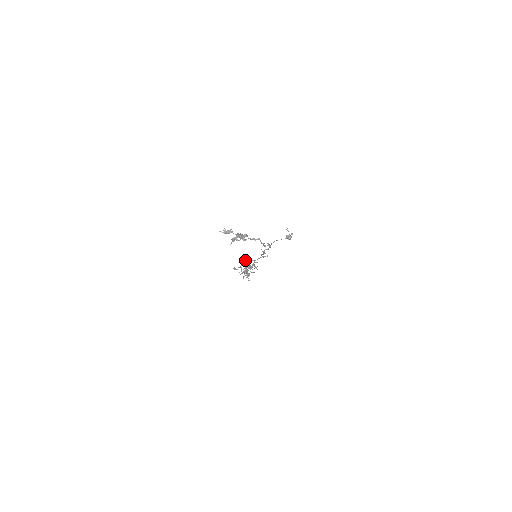
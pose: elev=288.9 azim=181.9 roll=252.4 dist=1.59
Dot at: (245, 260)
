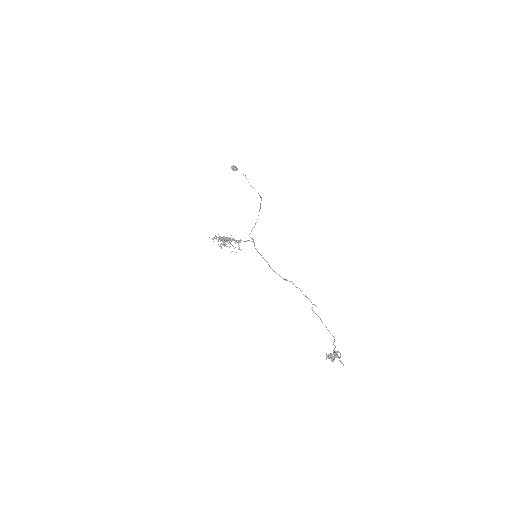
Dot at: occluded
